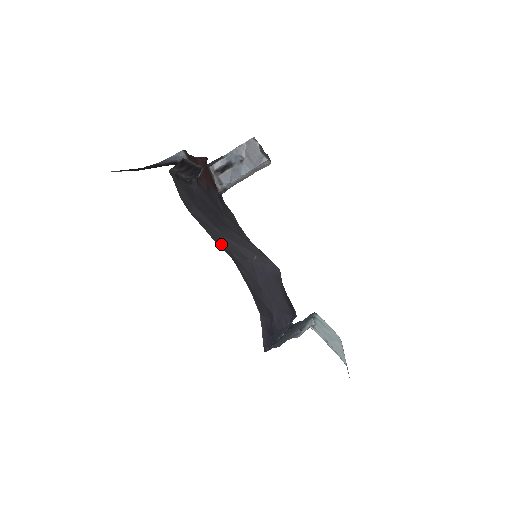
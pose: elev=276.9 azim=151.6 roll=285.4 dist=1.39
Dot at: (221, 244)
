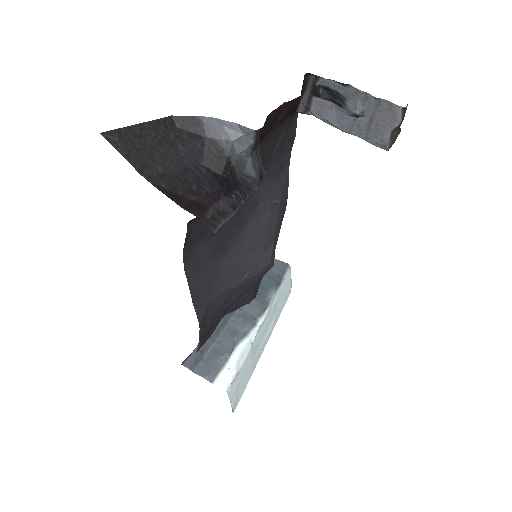
Dot at: (202, 297)
